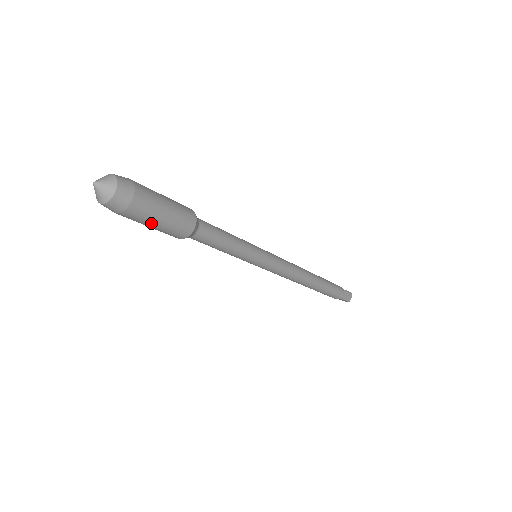
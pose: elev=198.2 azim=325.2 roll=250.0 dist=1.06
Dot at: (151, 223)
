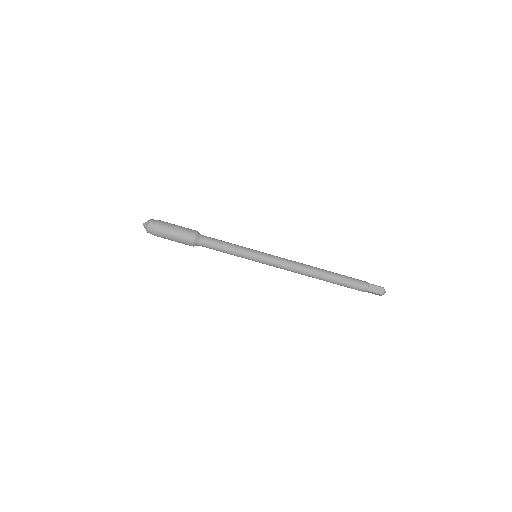
Dot at: (171, 238)
